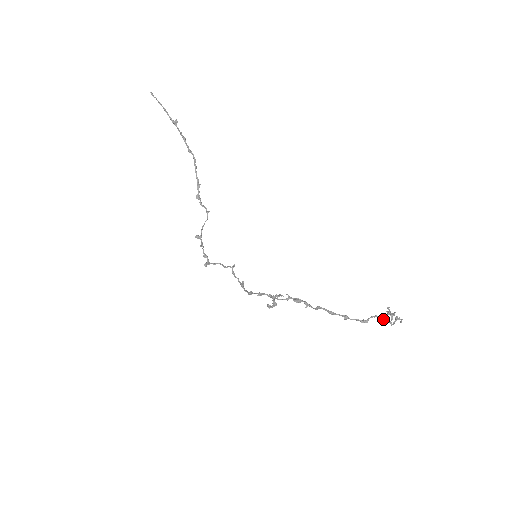
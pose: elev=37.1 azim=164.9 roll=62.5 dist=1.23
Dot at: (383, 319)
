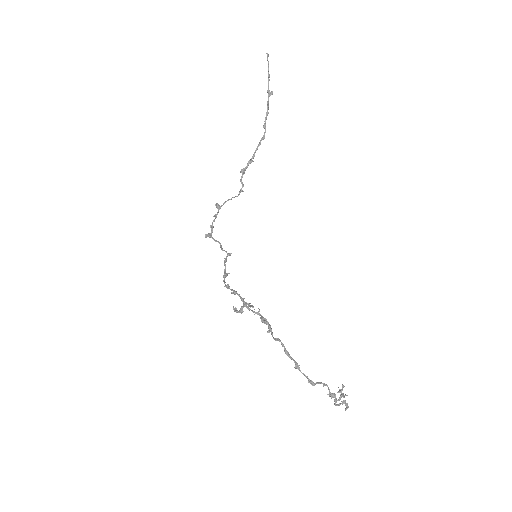
Dot at: (331, 393)
